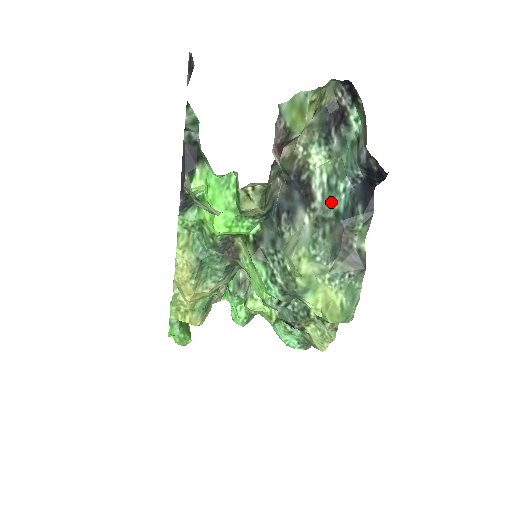
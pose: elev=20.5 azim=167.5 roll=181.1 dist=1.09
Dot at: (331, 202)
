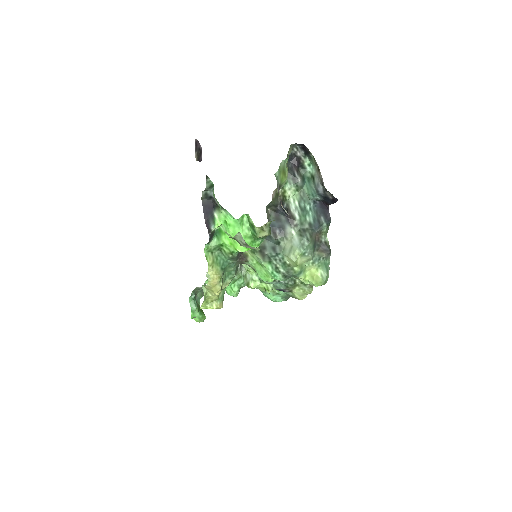
Dot at: (305, 218)
